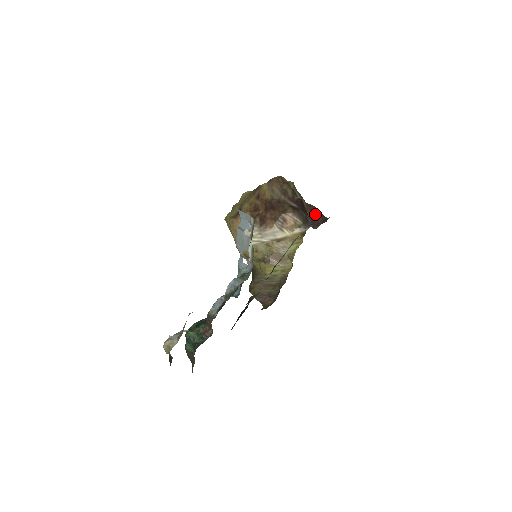
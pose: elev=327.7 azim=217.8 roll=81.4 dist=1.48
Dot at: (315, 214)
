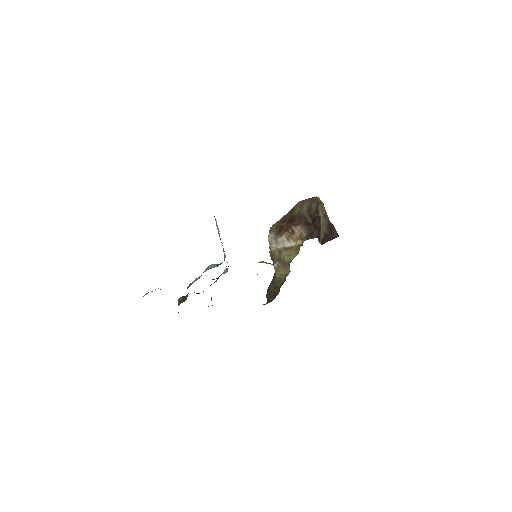
Dot at: (330, 232)
